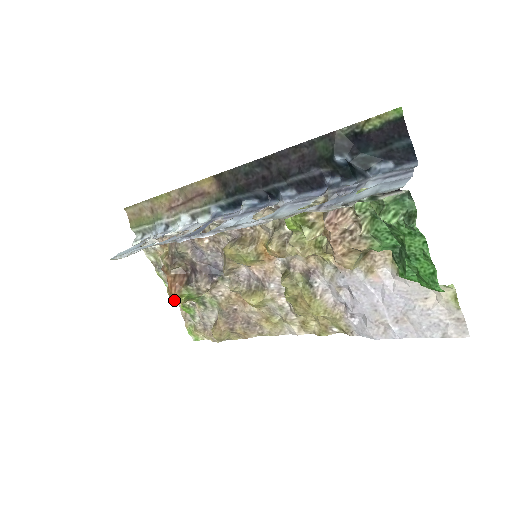
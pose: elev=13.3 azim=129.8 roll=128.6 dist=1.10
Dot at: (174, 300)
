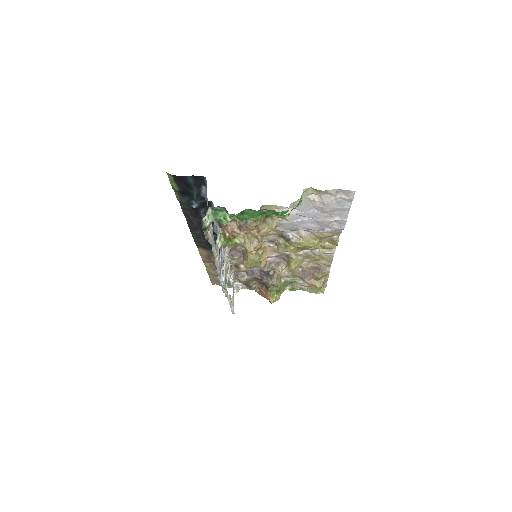
Dot at: (273, 302)
